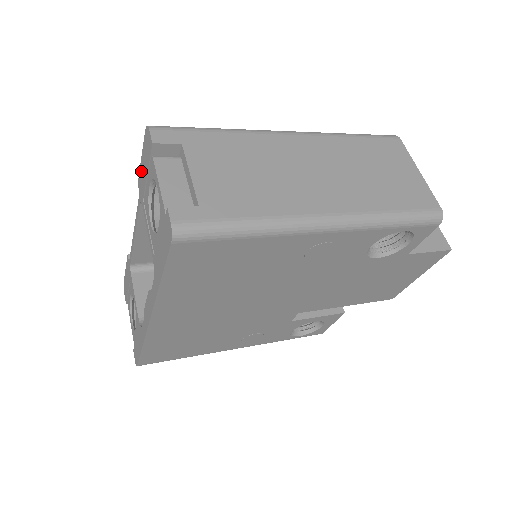
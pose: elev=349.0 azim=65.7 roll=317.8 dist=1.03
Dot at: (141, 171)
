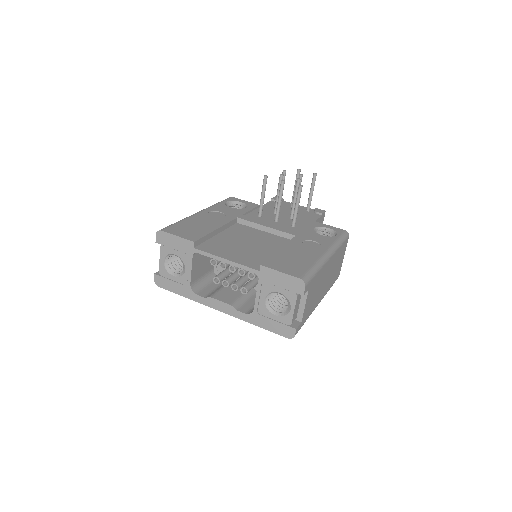
Dot at: (274, 274)
